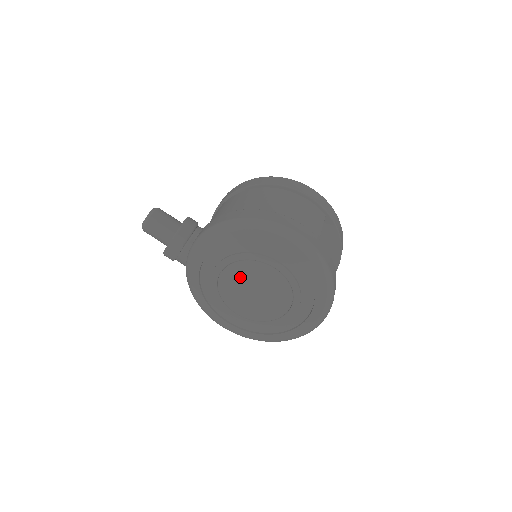
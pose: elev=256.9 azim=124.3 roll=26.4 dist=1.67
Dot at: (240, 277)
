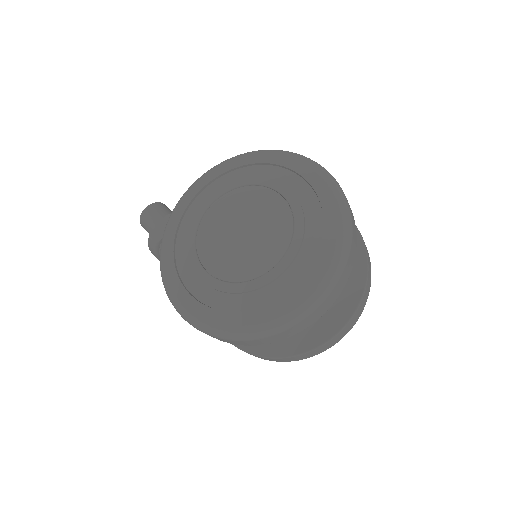
Dot at: (231, 205)
